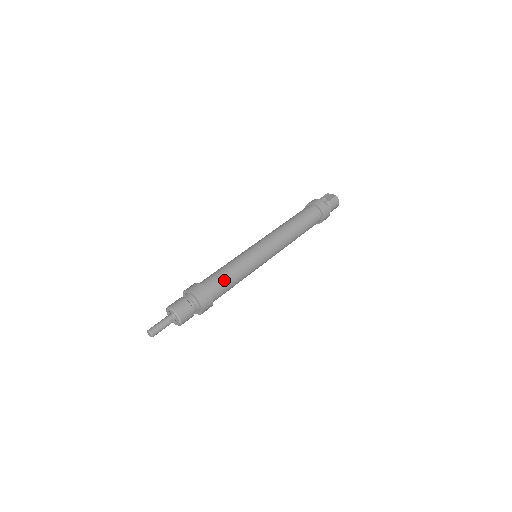
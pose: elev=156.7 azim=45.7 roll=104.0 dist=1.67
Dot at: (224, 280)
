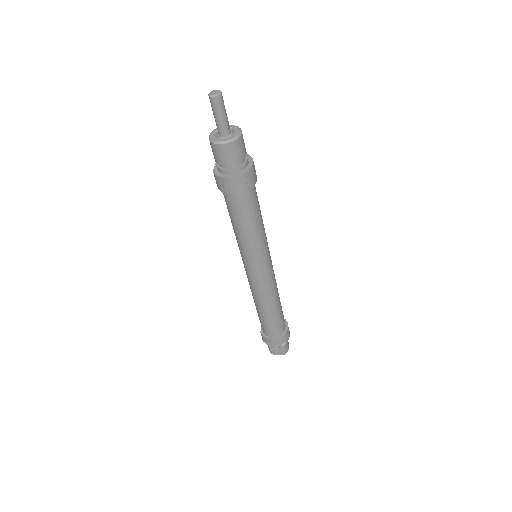
Dot at: occluded
